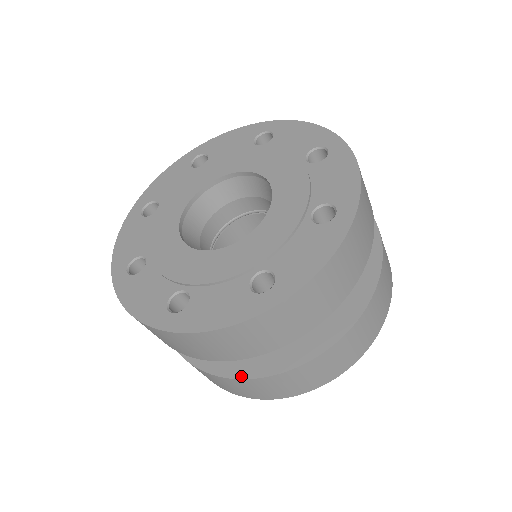
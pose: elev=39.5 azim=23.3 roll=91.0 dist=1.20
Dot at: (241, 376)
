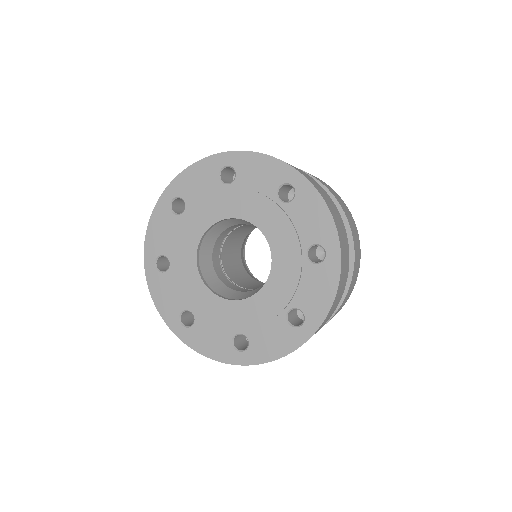
Dot at: occluded
